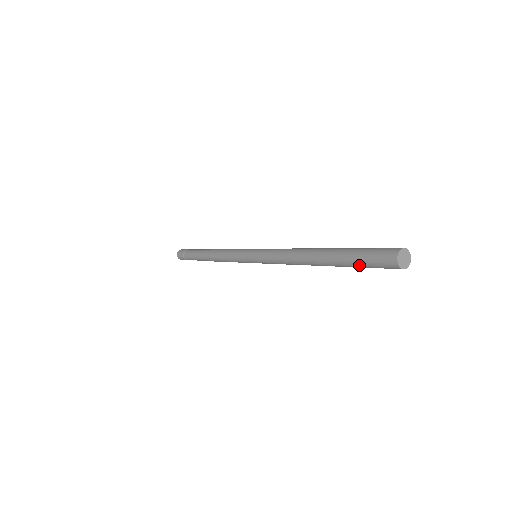
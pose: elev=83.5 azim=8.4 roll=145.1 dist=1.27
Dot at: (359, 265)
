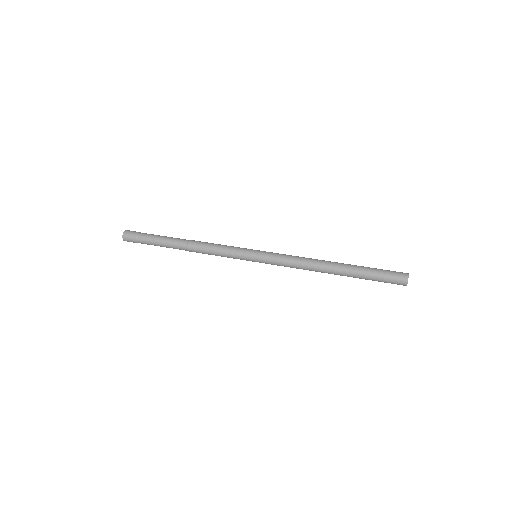
Dot at: (375, 276)
